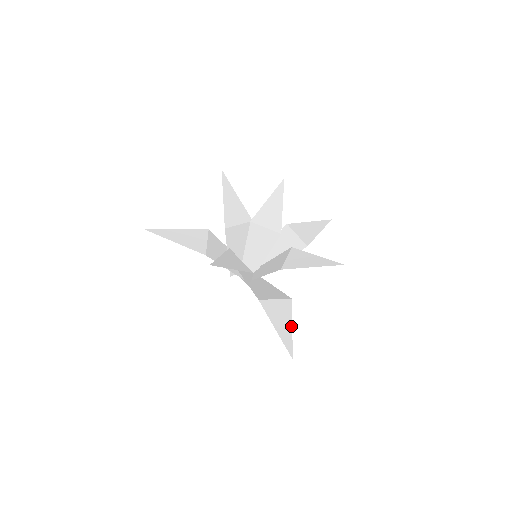
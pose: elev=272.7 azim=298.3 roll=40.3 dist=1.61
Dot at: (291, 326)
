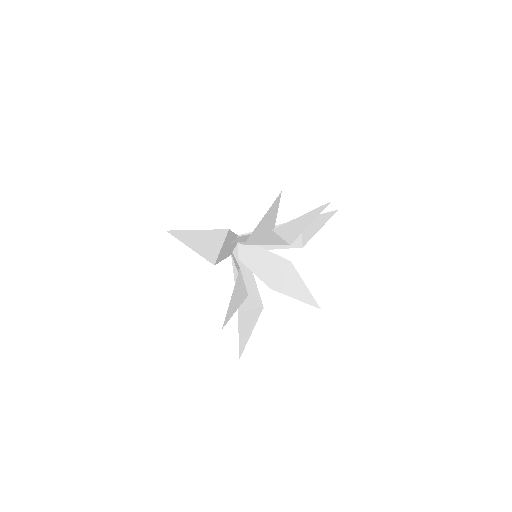
Dot at: (251, 333)
